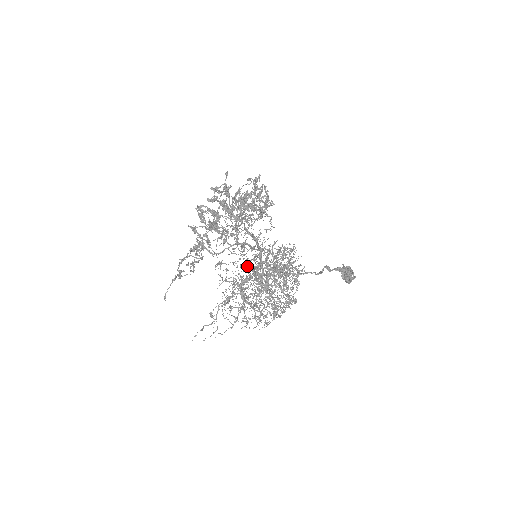
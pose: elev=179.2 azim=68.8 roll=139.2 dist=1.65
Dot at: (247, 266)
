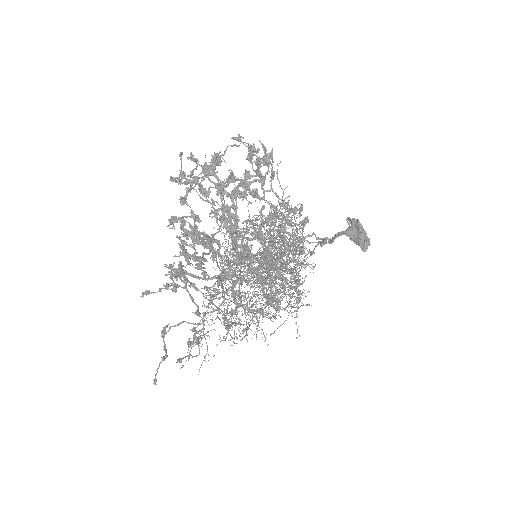
Dot at: (235, 259)
